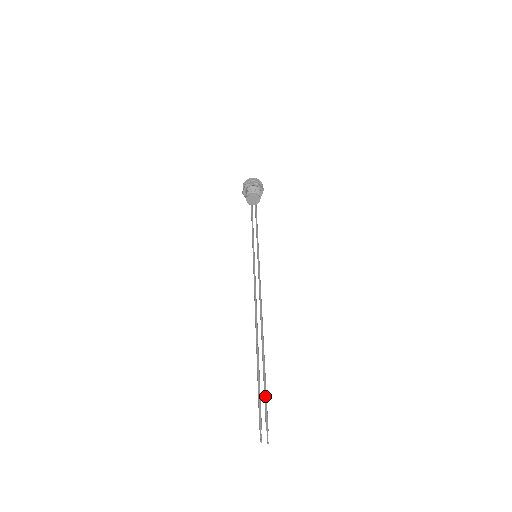
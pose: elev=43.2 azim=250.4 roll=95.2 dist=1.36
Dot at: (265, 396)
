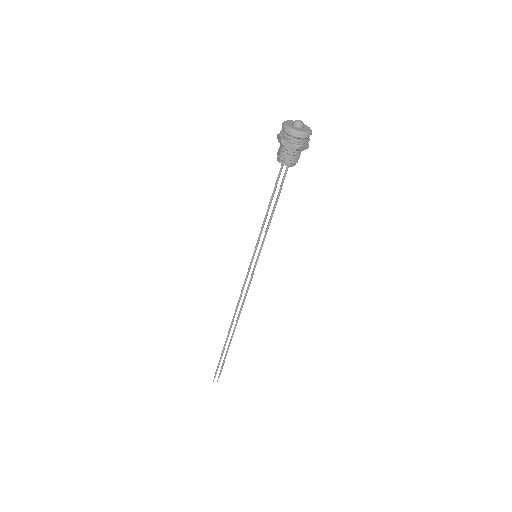
Dot at: (223, 363)
